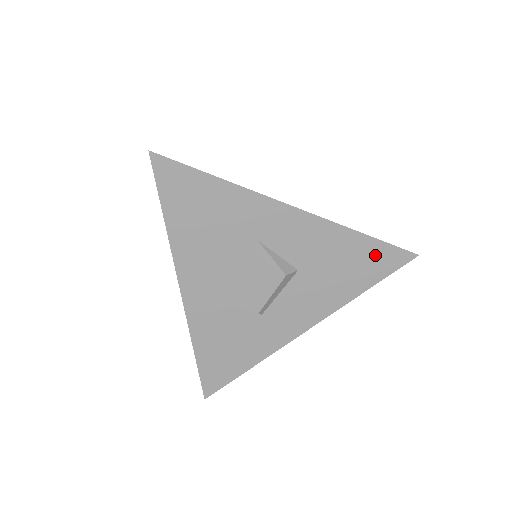
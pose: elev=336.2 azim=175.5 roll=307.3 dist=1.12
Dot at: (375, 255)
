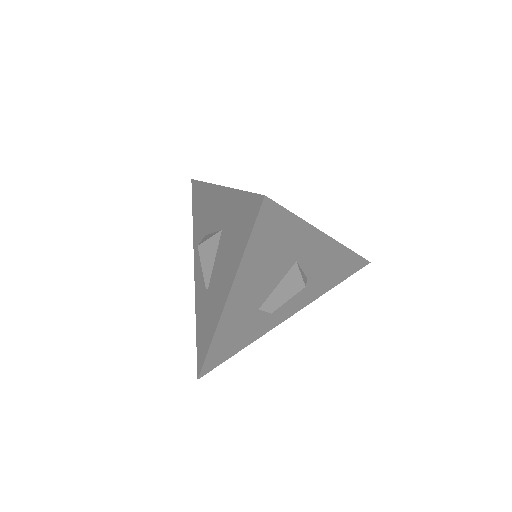
Dot at: (351, 264)
